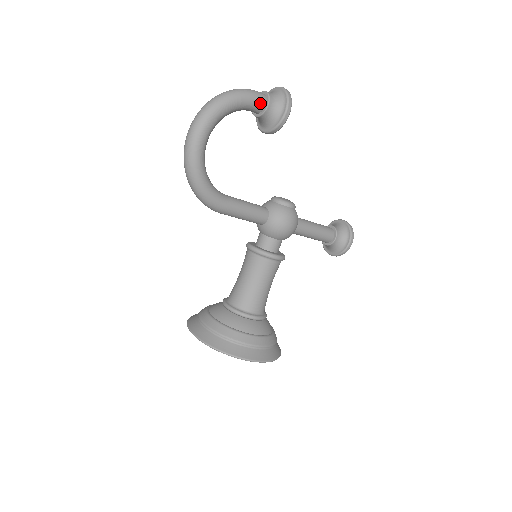
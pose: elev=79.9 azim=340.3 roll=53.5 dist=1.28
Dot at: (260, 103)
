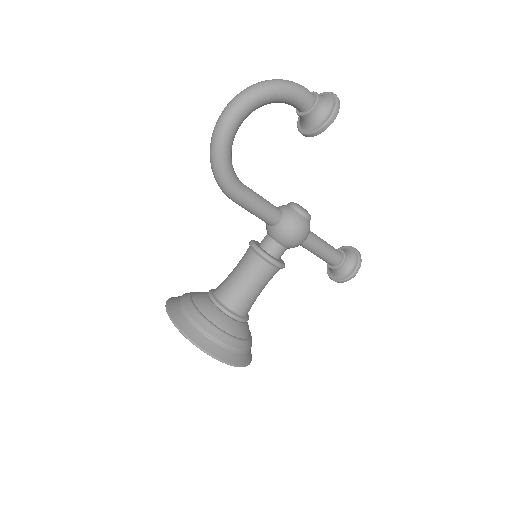
Dot at: (307, 102)
